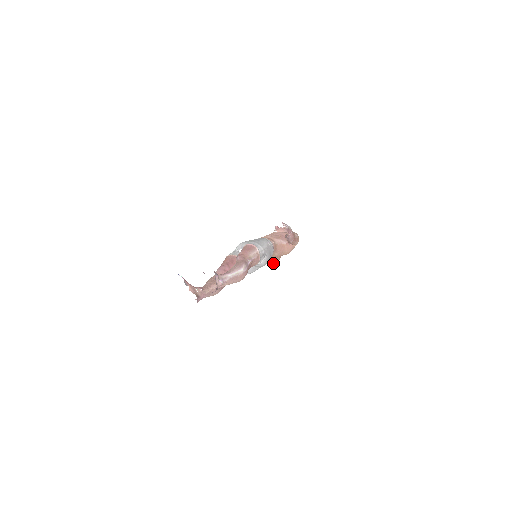
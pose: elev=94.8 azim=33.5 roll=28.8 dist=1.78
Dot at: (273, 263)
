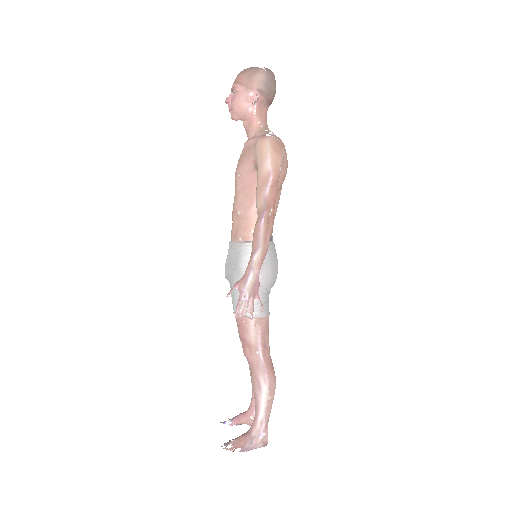
Dot at: occluded
